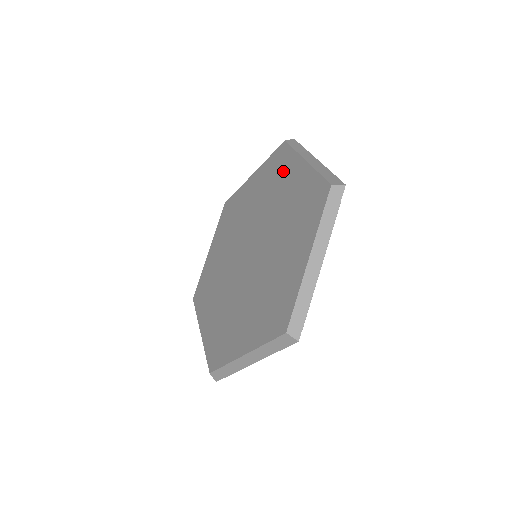
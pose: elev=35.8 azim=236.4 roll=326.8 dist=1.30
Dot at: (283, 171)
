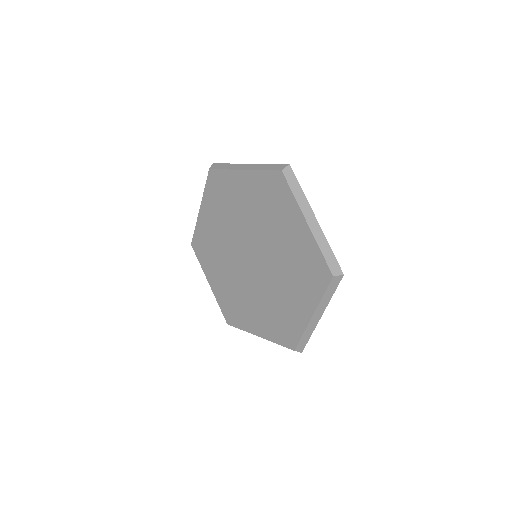
Dot at: (306, 286)
